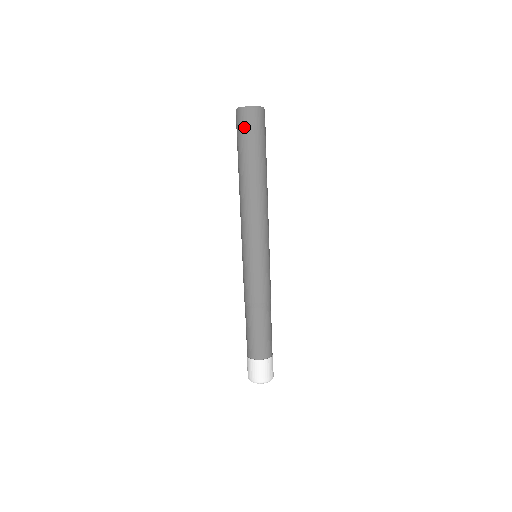
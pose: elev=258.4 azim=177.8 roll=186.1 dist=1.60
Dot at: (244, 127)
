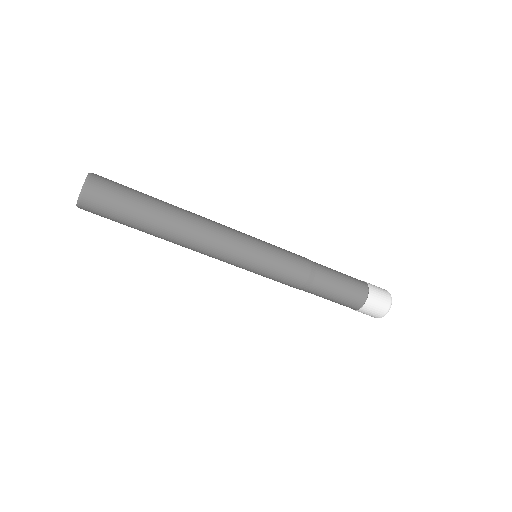
Dot at: occluded
